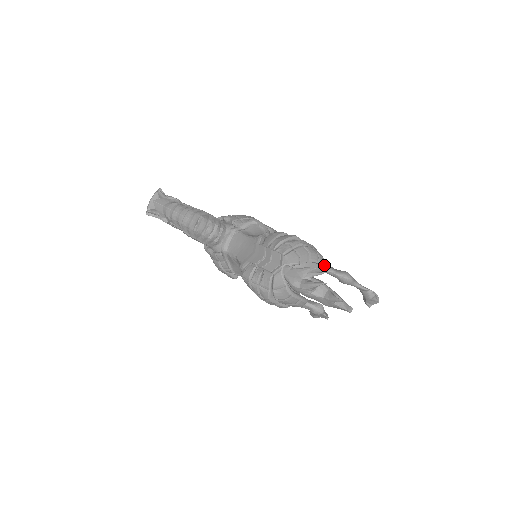
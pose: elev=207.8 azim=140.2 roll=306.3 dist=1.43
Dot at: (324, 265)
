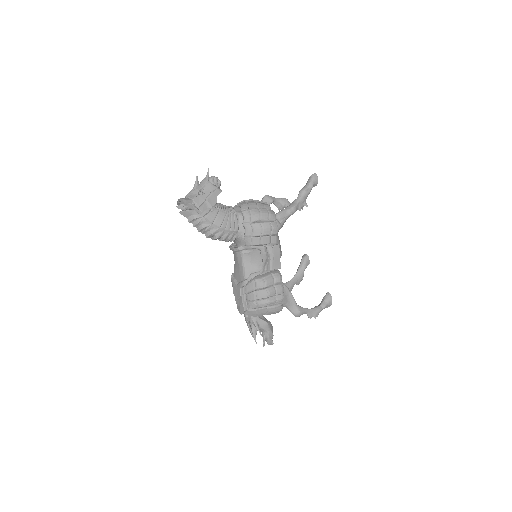
Dot at: (284, 306)
